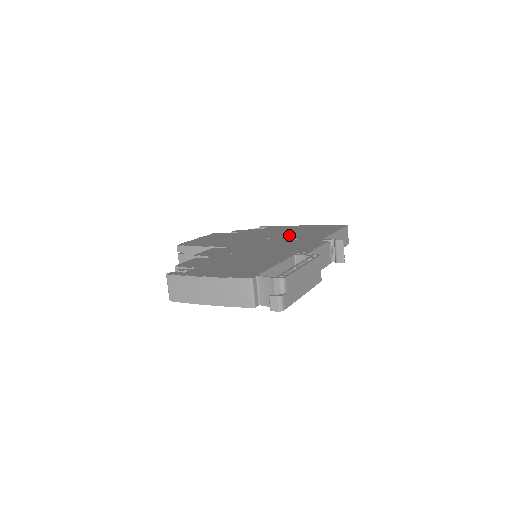
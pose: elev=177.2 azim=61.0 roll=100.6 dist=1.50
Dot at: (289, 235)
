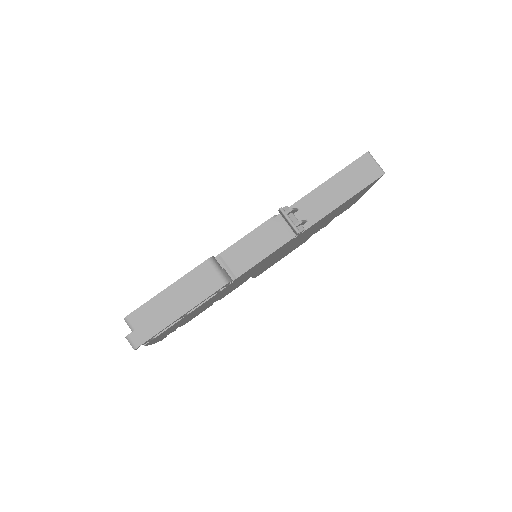
Dot at: occluded
